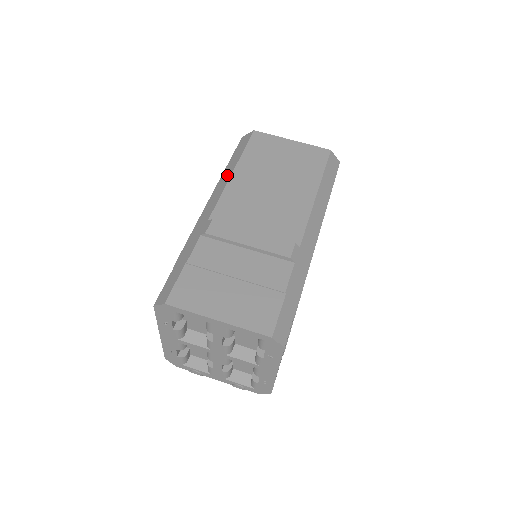
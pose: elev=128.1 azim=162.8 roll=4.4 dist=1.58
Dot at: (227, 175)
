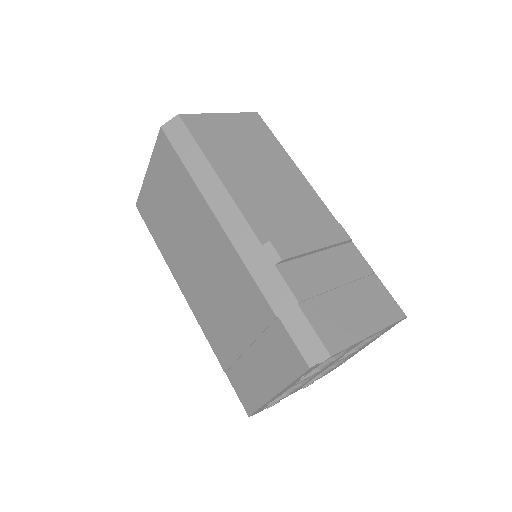
Dot at: (212, 182)
